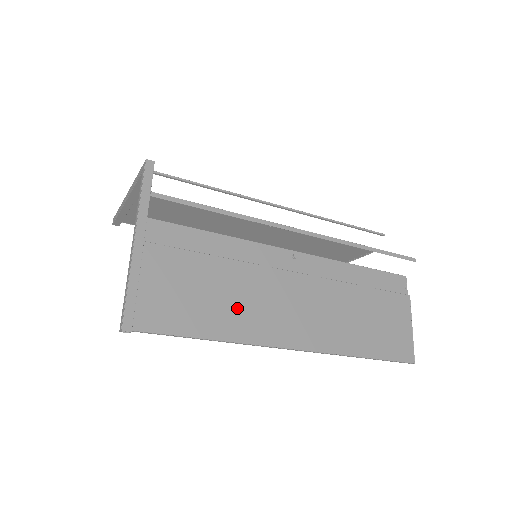
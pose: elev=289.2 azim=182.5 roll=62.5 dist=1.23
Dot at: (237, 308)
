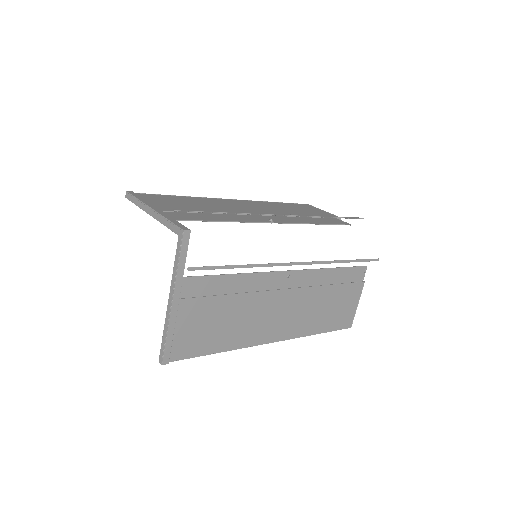
Dot at: (240, 327)
